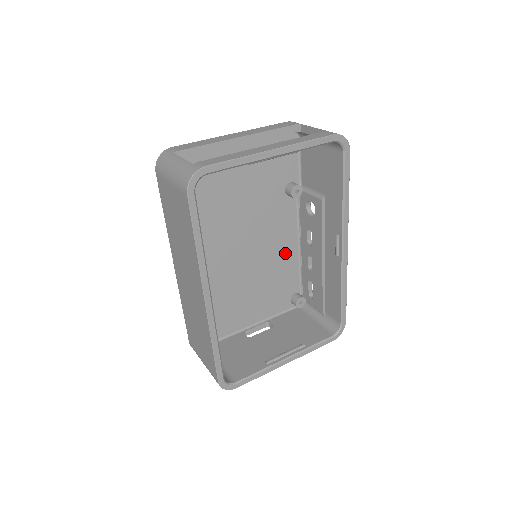
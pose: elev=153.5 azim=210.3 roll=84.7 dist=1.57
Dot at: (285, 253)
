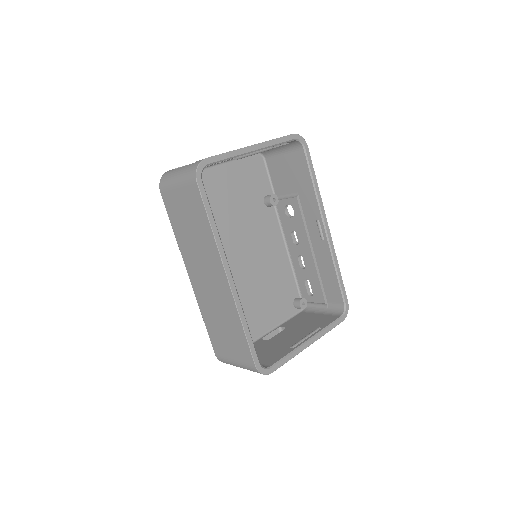
Dot at: (278, 259)
